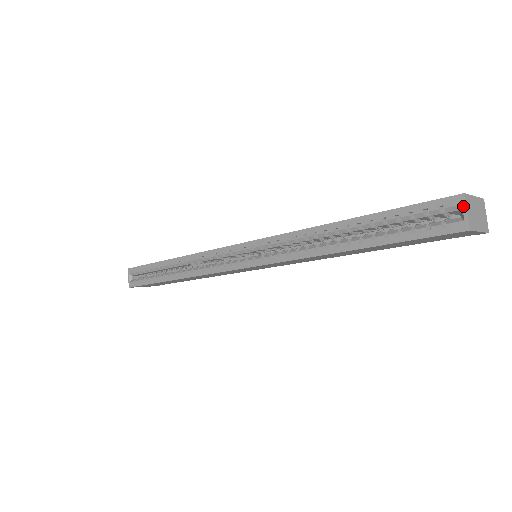
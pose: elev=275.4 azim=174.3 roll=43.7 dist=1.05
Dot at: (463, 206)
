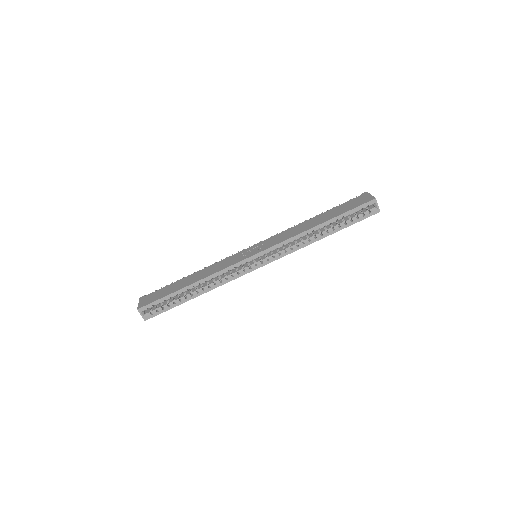
Dot at: (376, 203)
